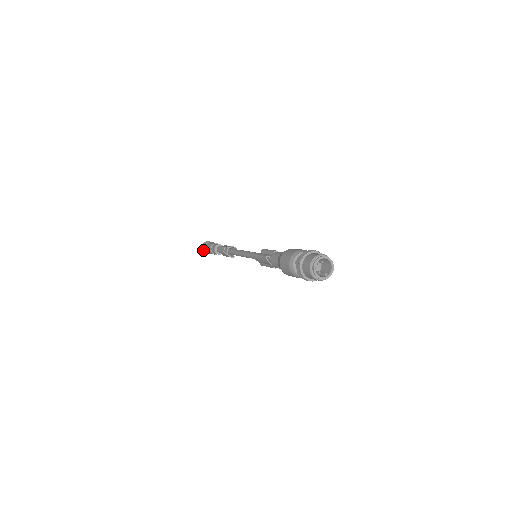
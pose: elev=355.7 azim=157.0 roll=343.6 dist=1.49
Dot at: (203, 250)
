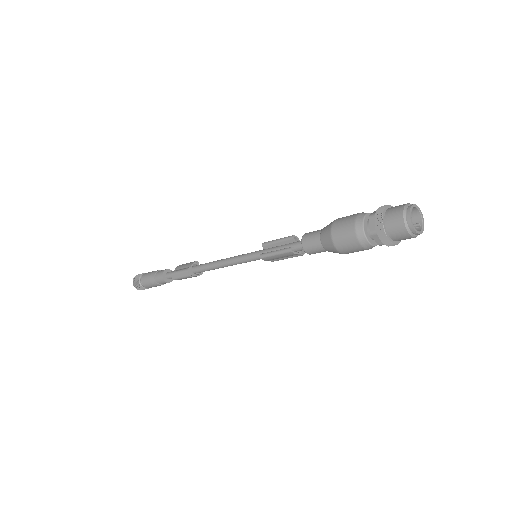
Dot at: (139, 289)
